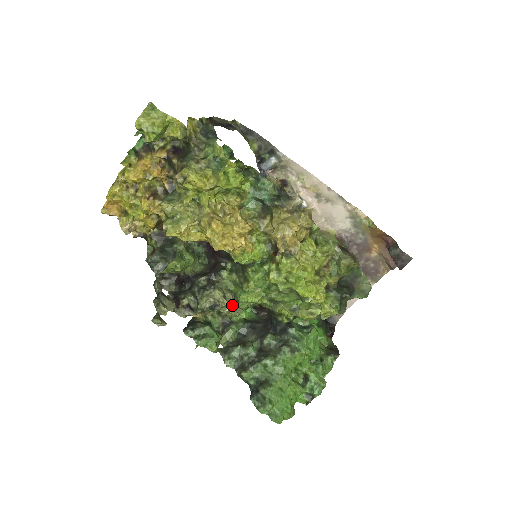
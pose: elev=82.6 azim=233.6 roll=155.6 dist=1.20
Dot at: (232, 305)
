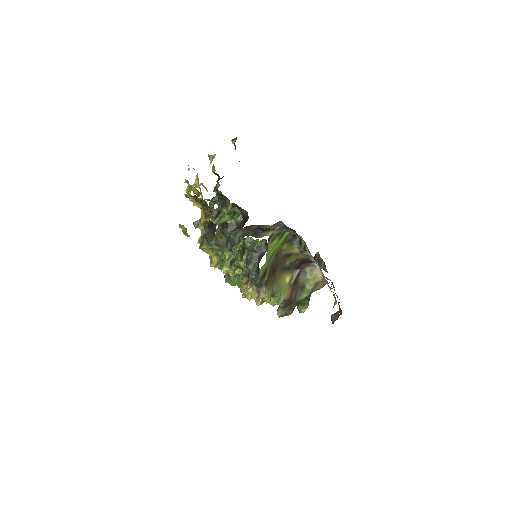
Dot at: occluded
